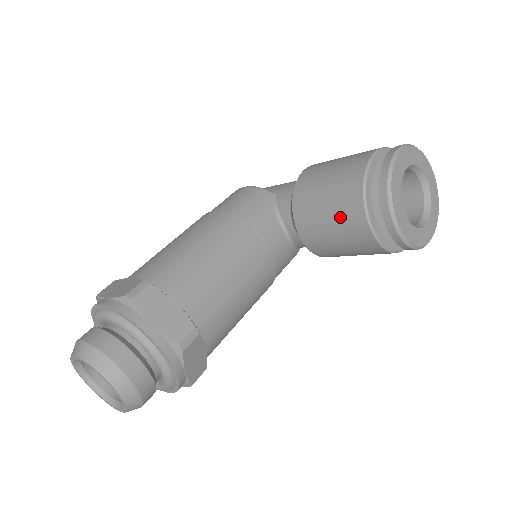
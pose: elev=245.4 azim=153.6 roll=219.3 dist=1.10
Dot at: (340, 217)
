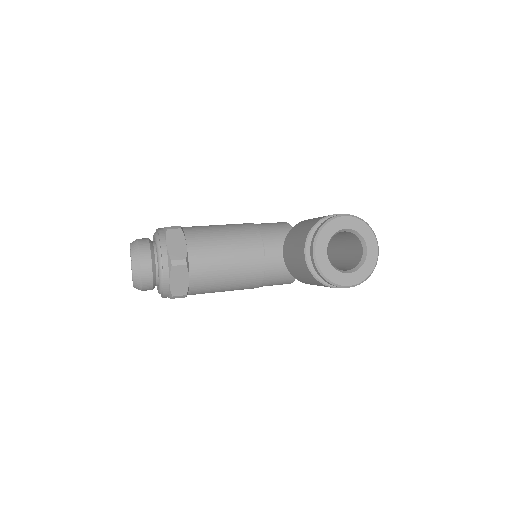
Dot at: (297, 243)
